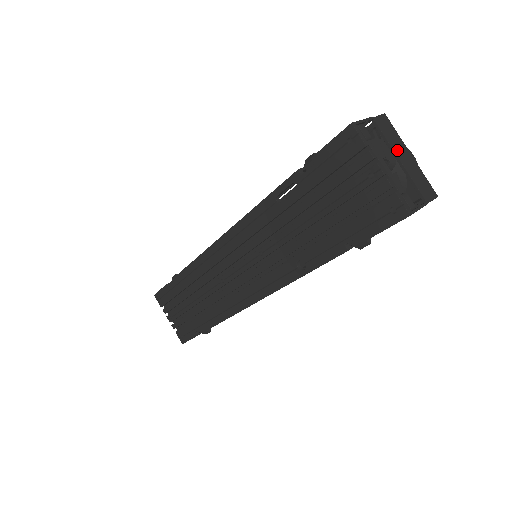
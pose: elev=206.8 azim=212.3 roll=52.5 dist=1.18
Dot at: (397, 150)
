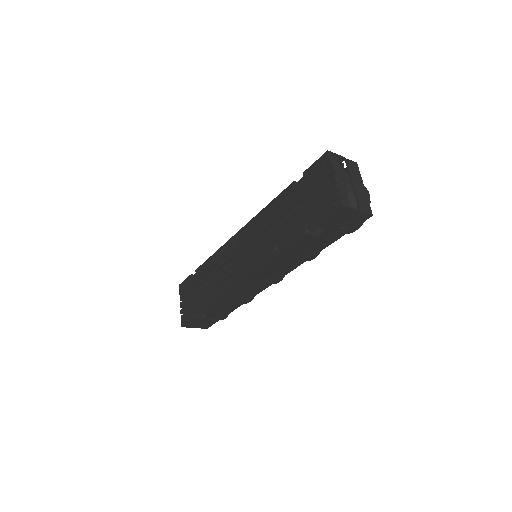
Dot at: (355, 180)
